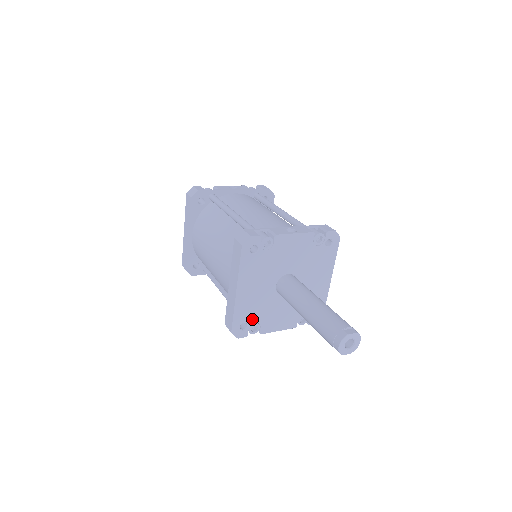
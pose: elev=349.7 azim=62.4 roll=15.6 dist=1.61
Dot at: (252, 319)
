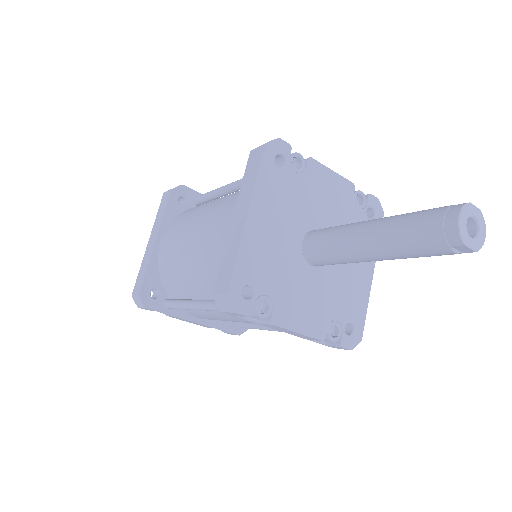
Dot at: (262, 284)
